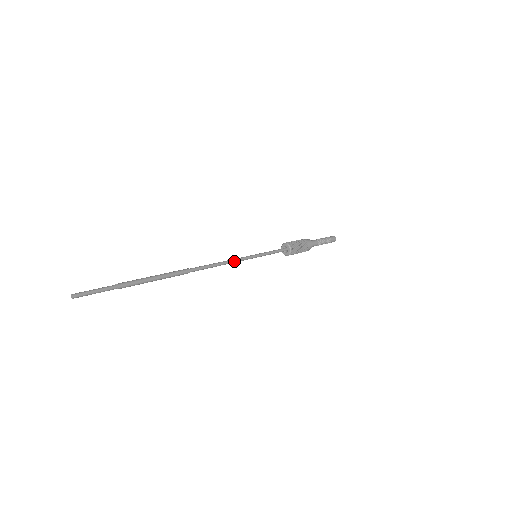
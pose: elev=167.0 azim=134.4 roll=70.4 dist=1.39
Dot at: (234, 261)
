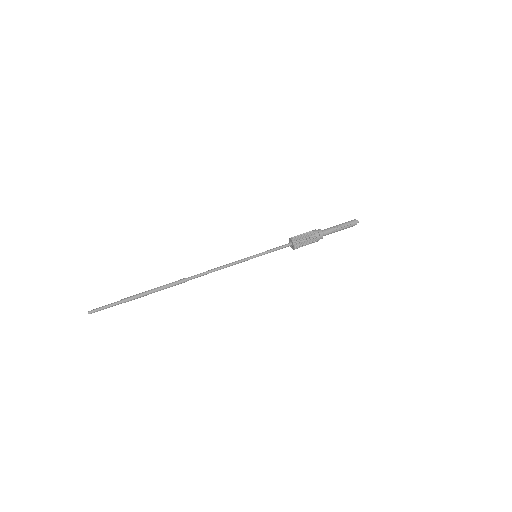
Dot at: occluded
